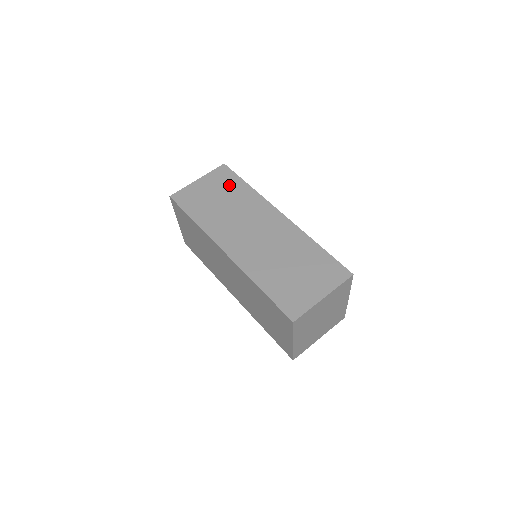
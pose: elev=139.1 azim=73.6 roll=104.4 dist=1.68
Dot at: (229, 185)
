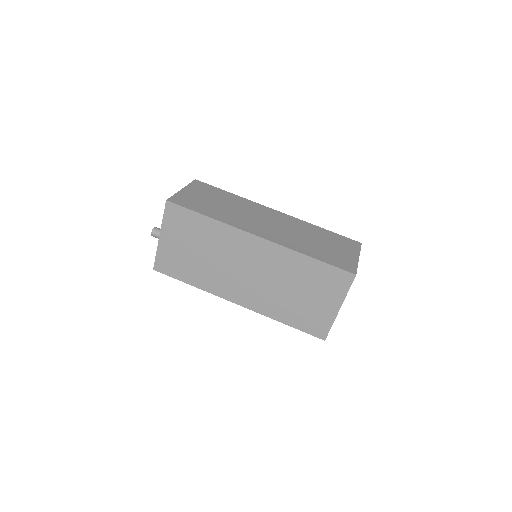
Dot at: (215, 193)
